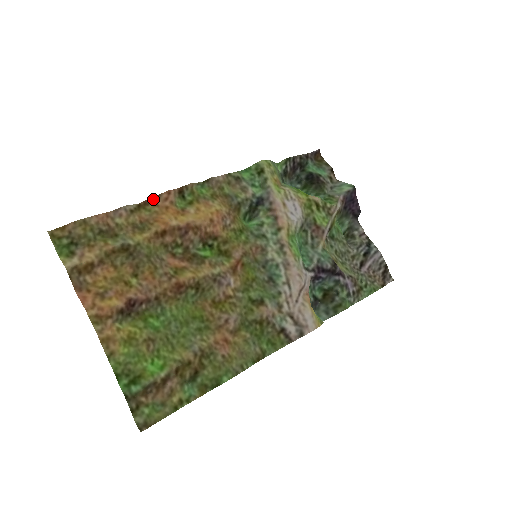
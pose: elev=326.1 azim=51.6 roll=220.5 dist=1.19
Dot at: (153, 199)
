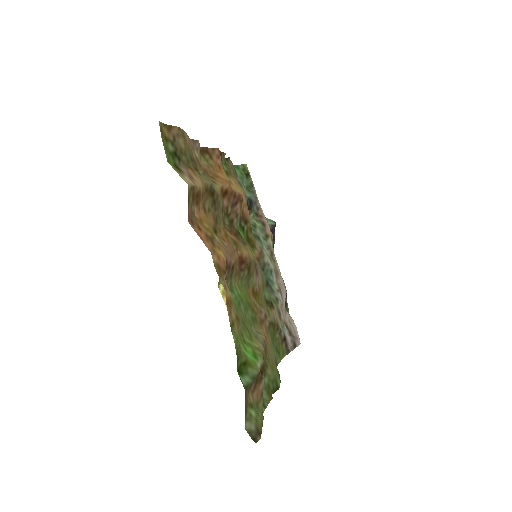
Dot at: (209, 150)
